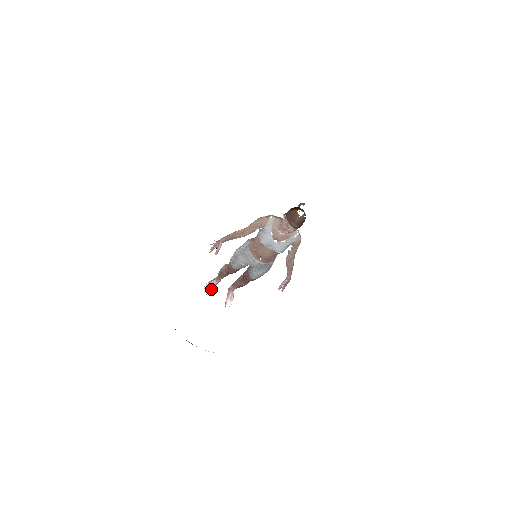
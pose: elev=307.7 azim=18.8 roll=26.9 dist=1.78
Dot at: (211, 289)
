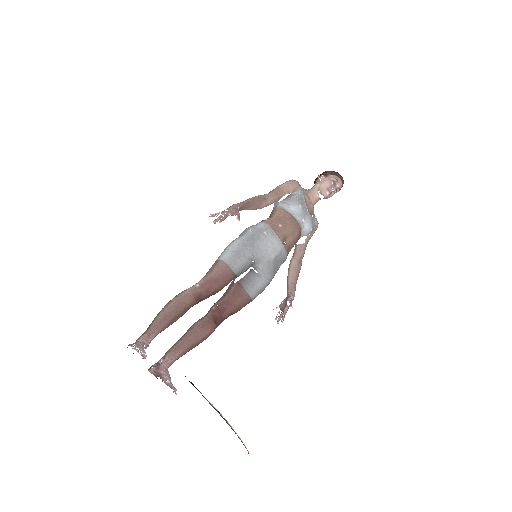
Dot at: (145, 353)
